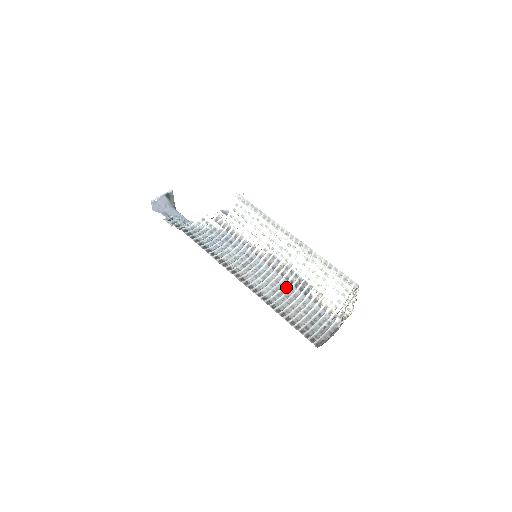
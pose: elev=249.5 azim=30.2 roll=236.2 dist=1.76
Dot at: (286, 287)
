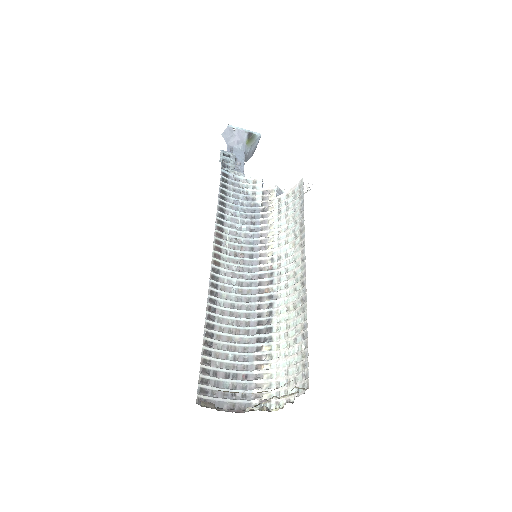
Dot at: (249, 314)
